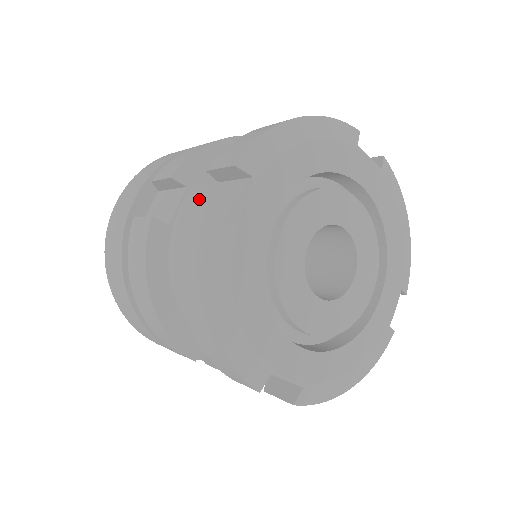
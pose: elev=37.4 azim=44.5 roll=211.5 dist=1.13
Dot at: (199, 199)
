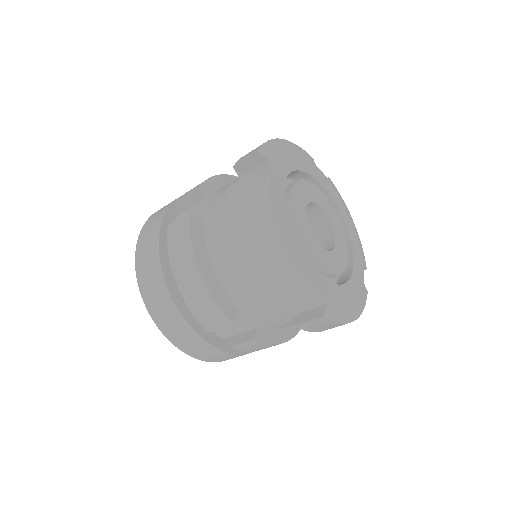
Dot at: (225, 194)
